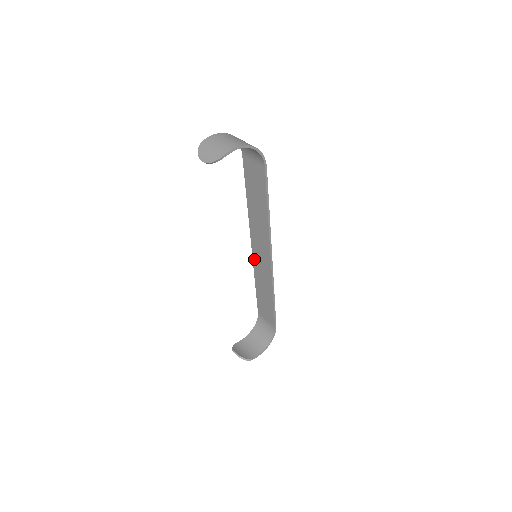
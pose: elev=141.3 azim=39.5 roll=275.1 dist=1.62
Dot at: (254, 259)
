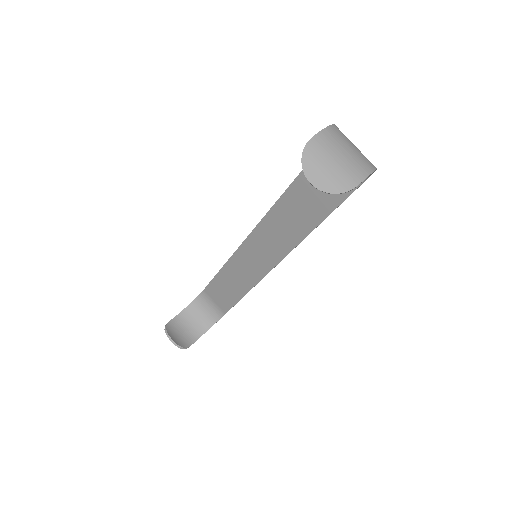
Dot at: (241, 249)
